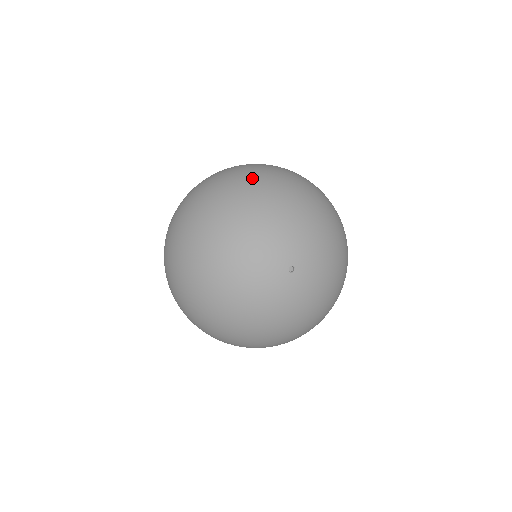
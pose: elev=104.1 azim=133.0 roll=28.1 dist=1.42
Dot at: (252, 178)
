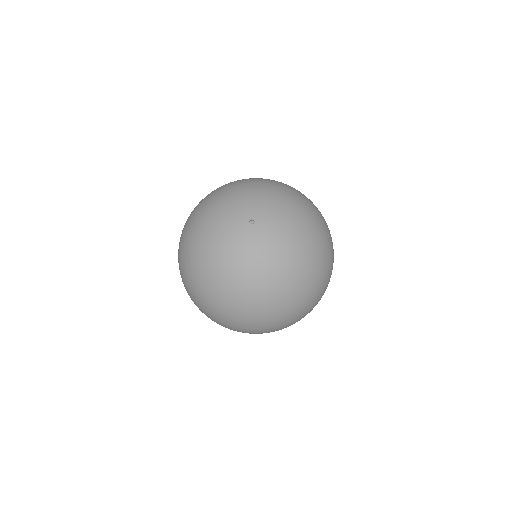
Dot at: occluded
